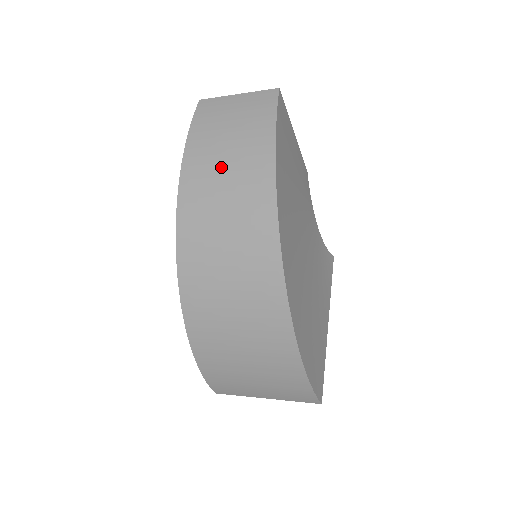
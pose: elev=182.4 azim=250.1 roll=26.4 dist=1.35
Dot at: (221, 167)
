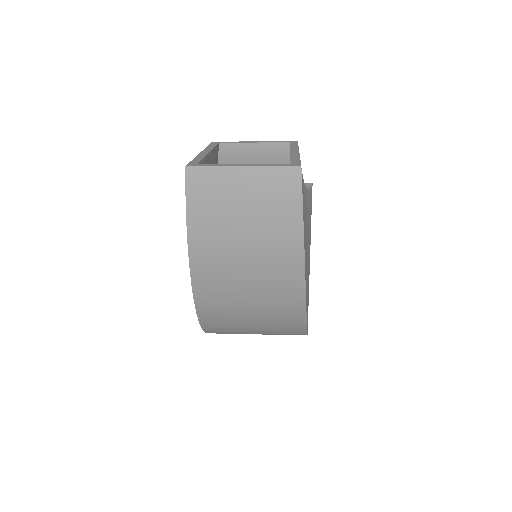
Dot at: (240, 266)
